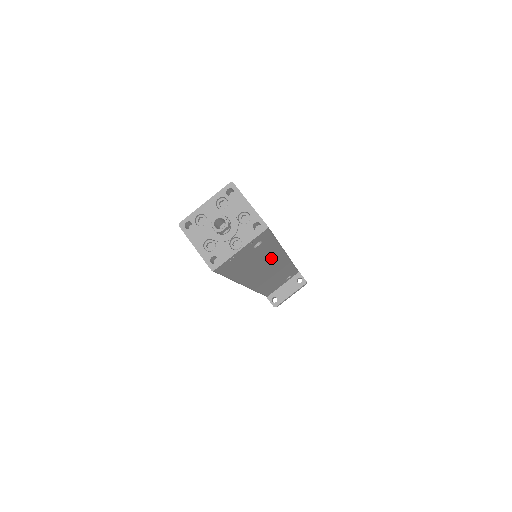
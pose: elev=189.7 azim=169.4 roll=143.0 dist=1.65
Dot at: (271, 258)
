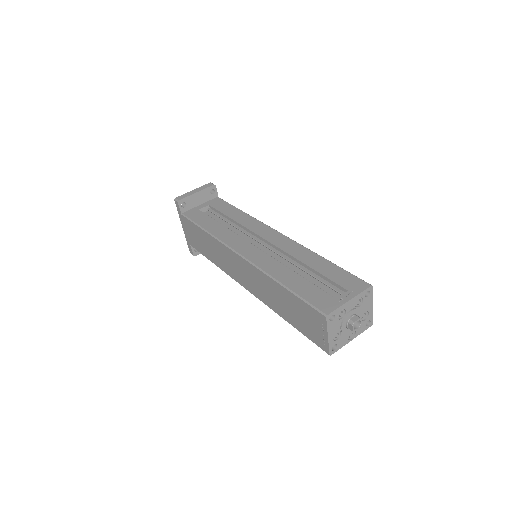
Dot at: occluded
